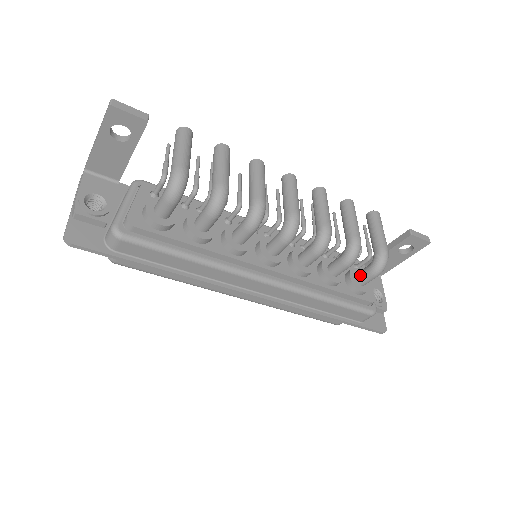
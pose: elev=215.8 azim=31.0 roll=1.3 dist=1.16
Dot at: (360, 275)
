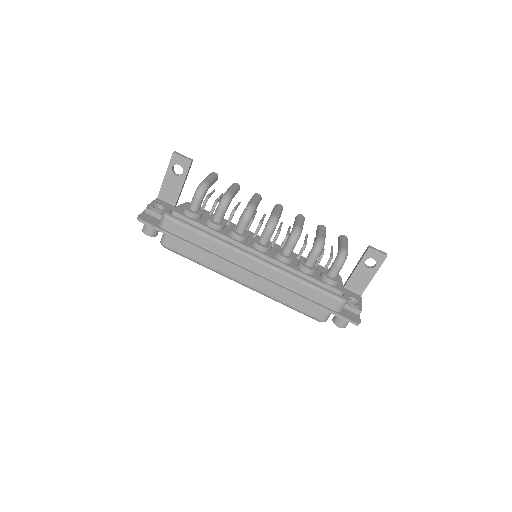
Dot at: (329, 269)
